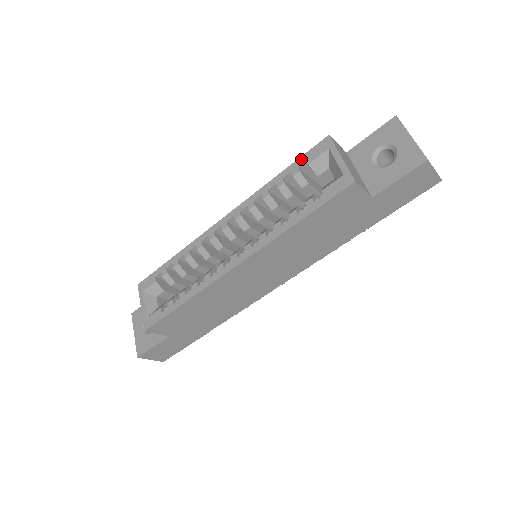
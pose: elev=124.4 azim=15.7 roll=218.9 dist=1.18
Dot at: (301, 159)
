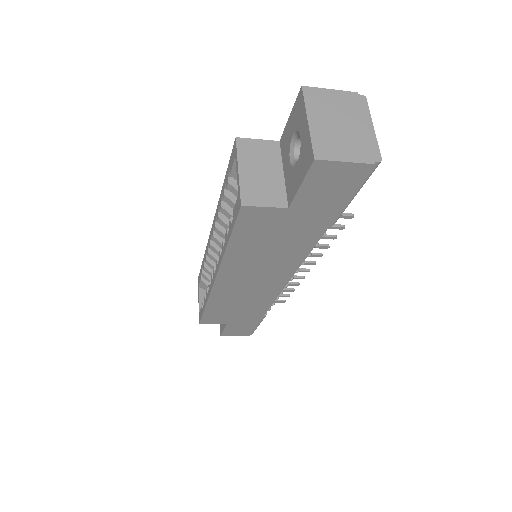
Dot at: (228, 167)
